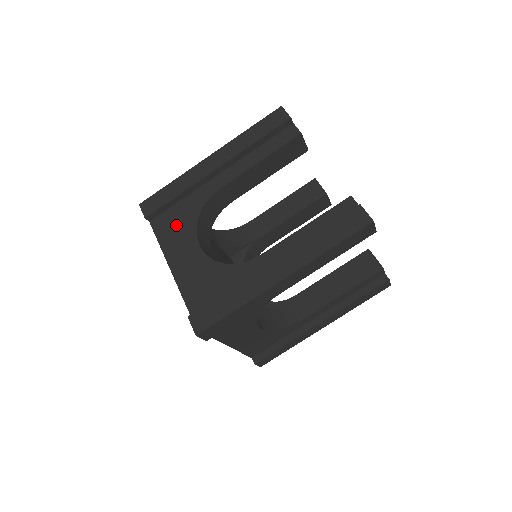
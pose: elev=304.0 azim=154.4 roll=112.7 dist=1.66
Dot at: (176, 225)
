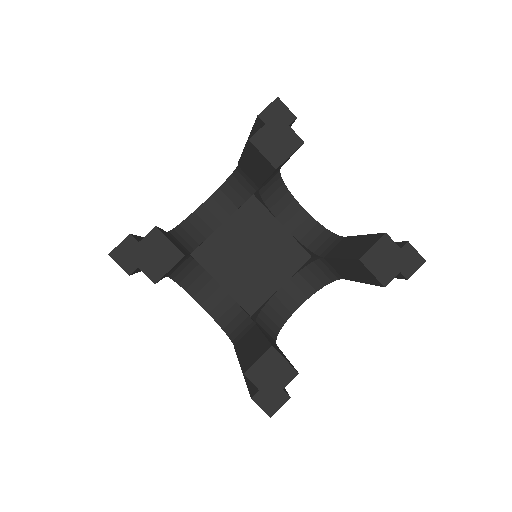
Dot at: occluded
